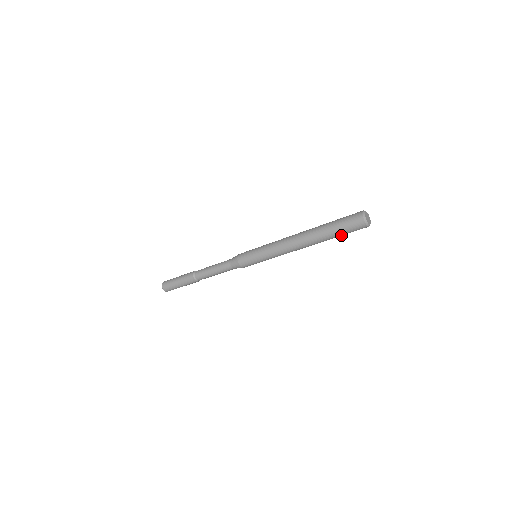
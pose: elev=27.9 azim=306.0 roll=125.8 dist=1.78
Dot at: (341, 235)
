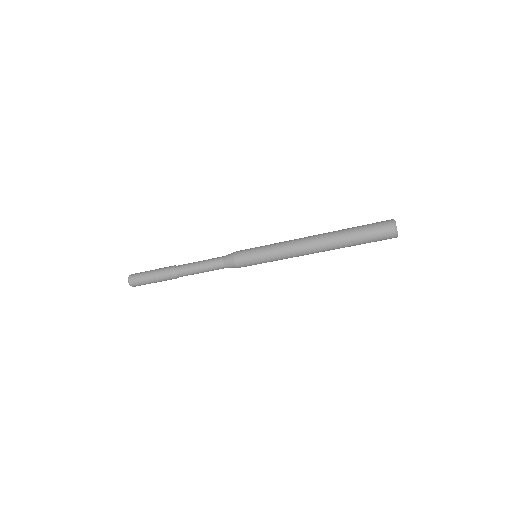
Dot at: (364, 243)
